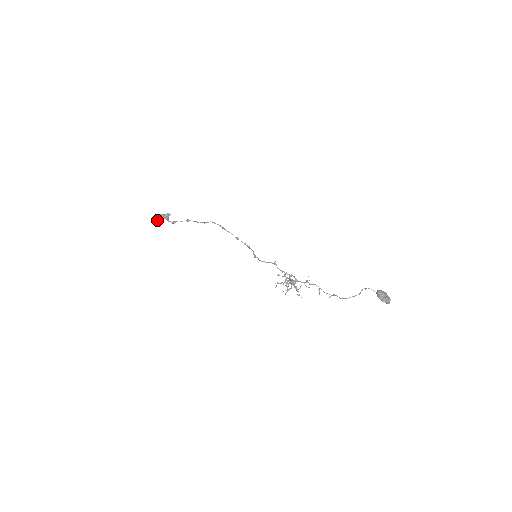
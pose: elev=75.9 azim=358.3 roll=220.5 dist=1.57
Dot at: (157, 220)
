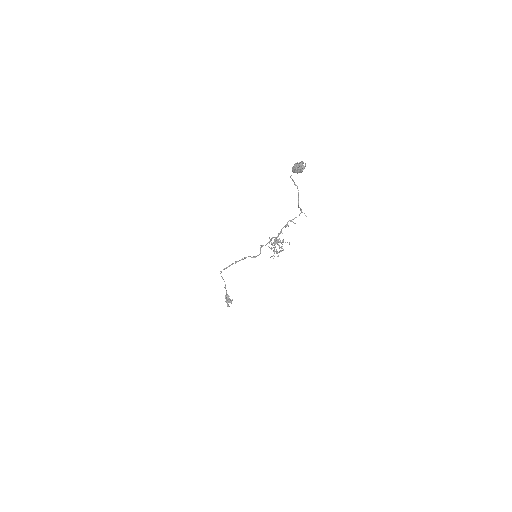
Dot at: occluded
